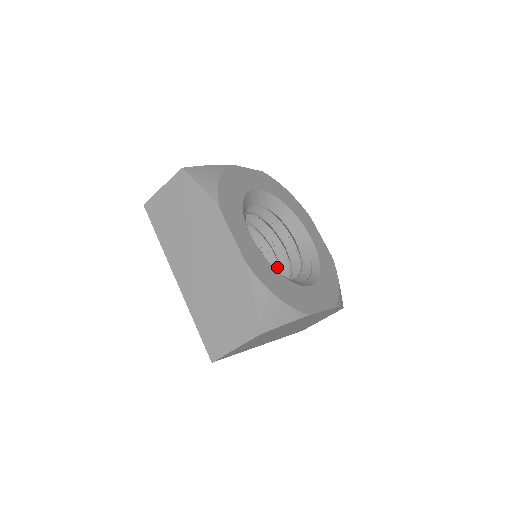
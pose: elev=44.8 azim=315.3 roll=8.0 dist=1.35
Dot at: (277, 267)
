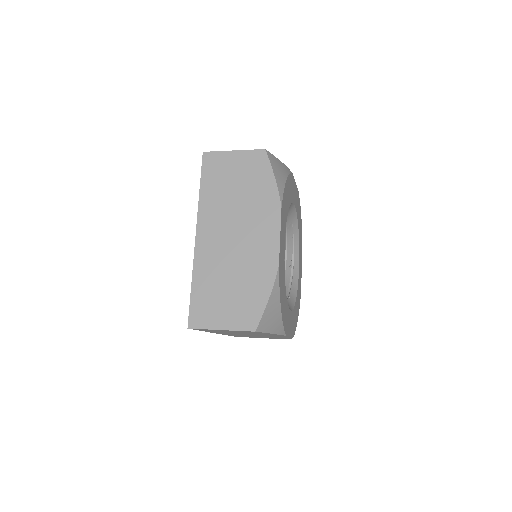
Dot at: occluded
